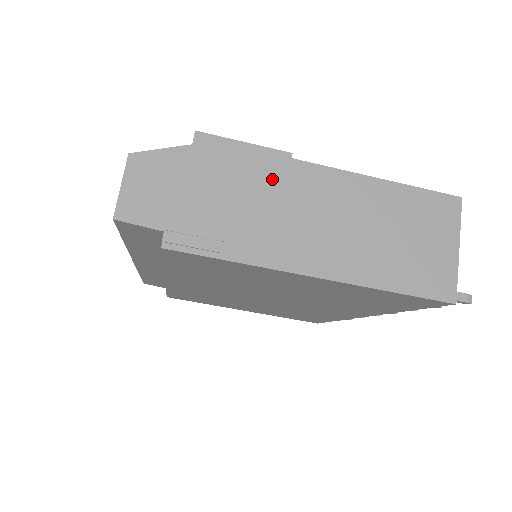
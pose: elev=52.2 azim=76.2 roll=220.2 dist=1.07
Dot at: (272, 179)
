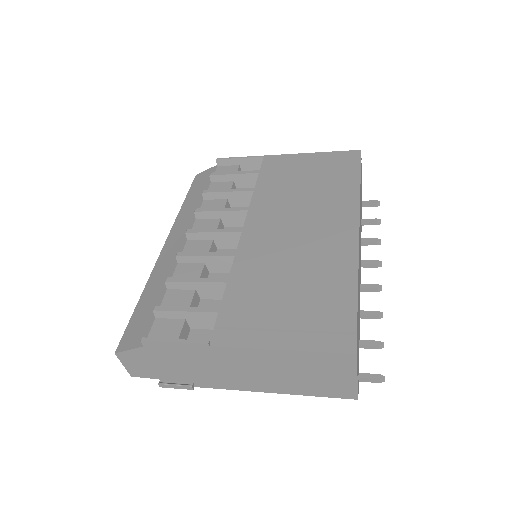
Dot at: (203, 357)
